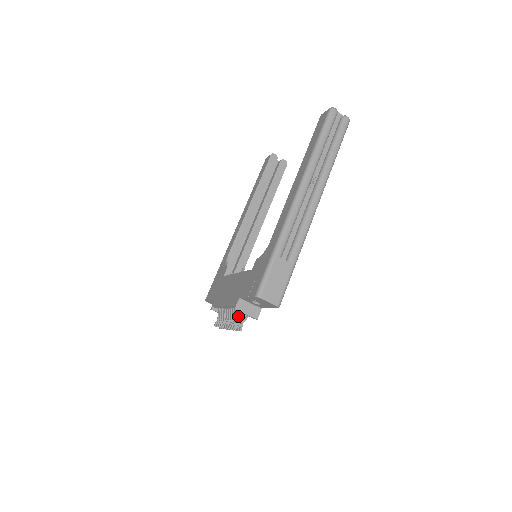
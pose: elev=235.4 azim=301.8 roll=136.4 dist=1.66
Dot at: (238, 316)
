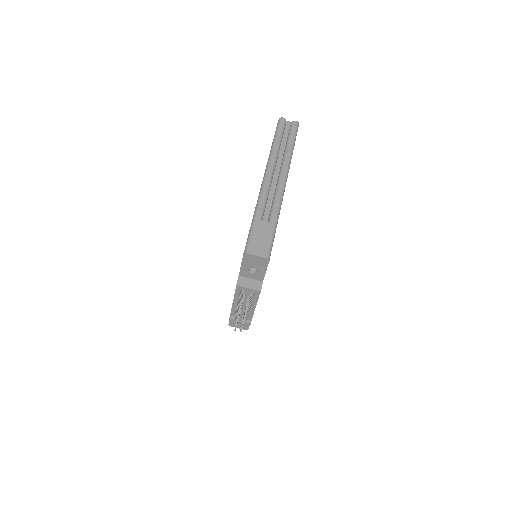
Dot at: (243, 294)
